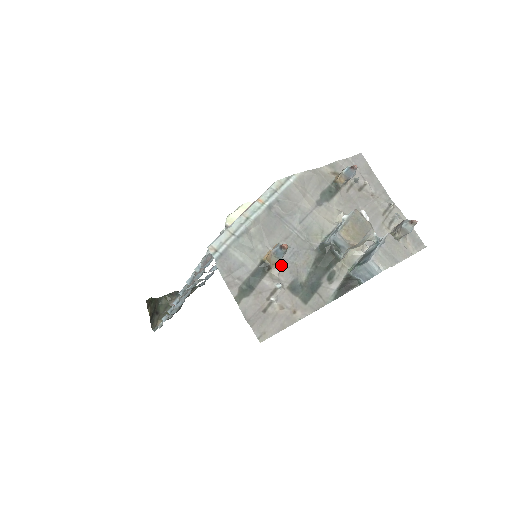
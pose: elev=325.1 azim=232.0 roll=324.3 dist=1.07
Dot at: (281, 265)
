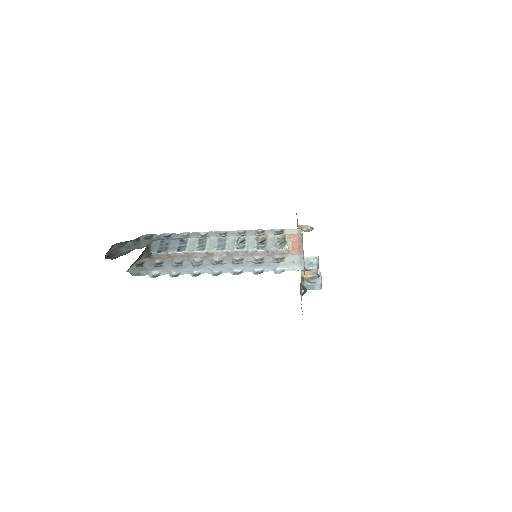
Dot at: occluded
